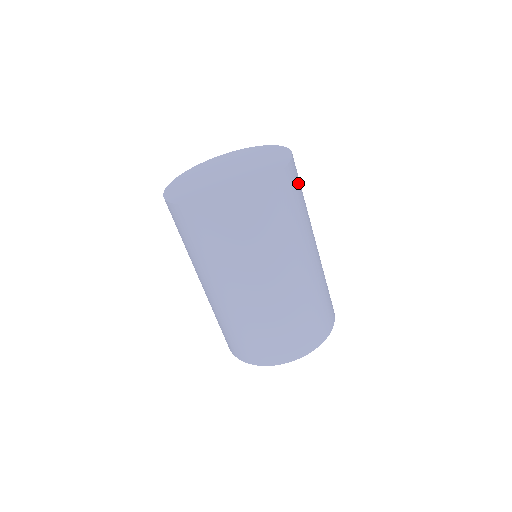
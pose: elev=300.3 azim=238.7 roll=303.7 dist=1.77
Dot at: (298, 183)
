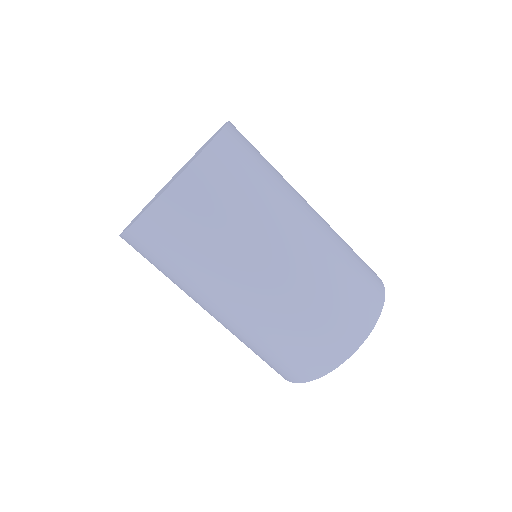
Dot at: occluded
